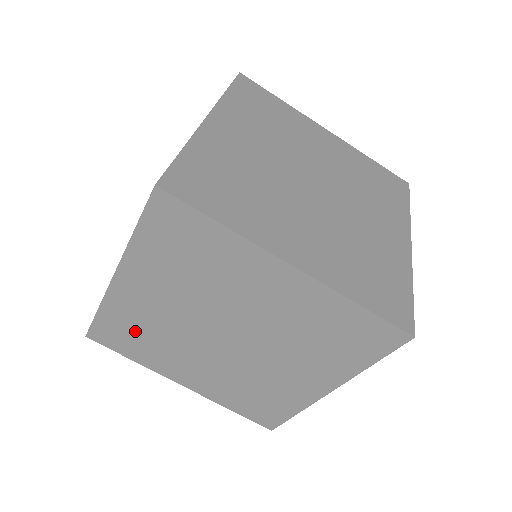
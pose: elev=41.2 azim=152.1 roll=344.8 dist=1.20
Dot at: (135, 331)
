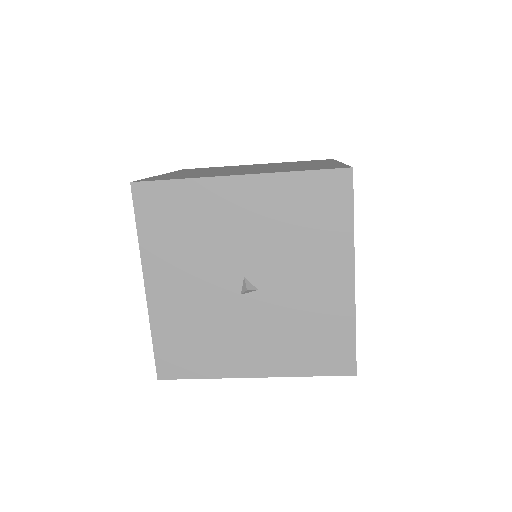
Dot at: occluded
